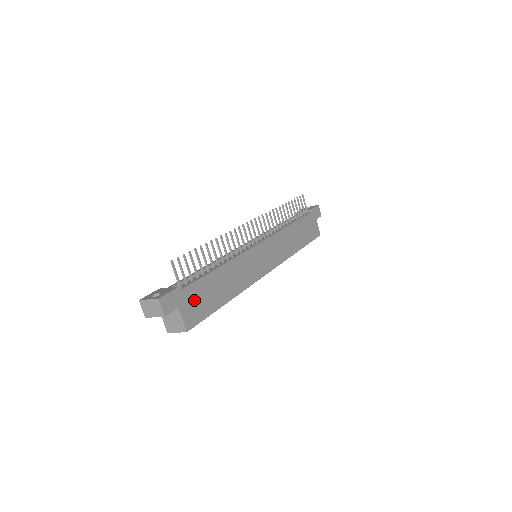
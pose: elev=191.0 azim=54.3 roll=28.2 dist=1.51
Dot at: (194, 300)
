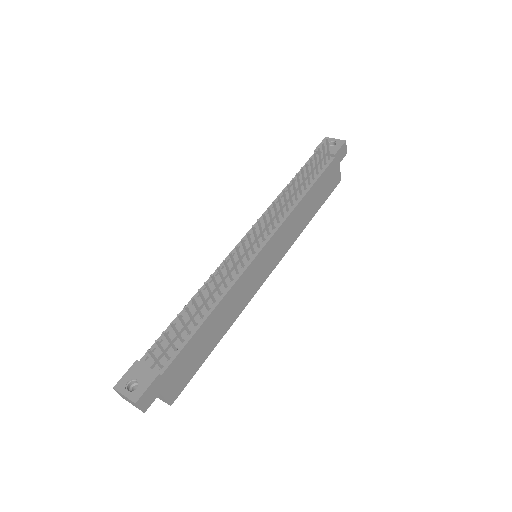
Dot at: (178, 371)
